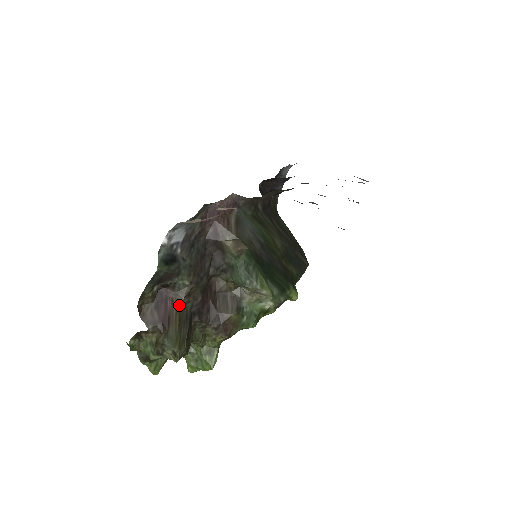
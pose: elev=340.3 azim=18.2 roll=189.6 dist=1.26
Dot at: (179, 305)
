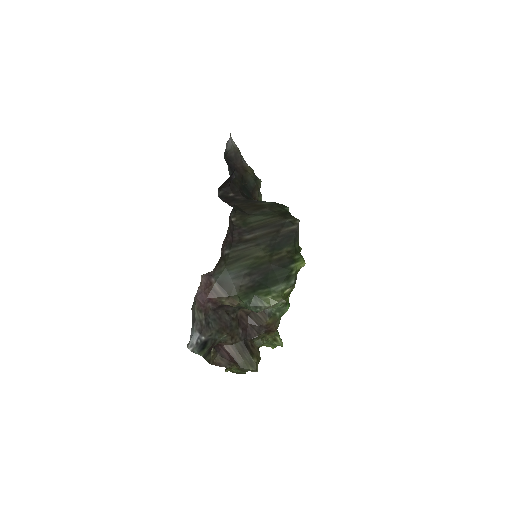
Dot at: (232, 345)
